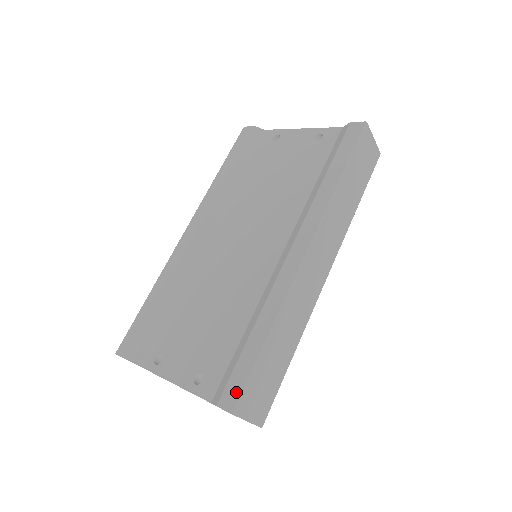
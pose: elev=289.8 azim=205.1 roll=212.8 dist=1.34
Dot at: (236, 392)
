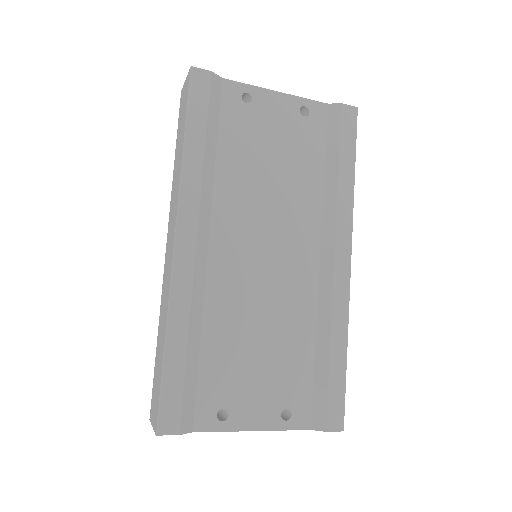
Dot at: (340, 412)
